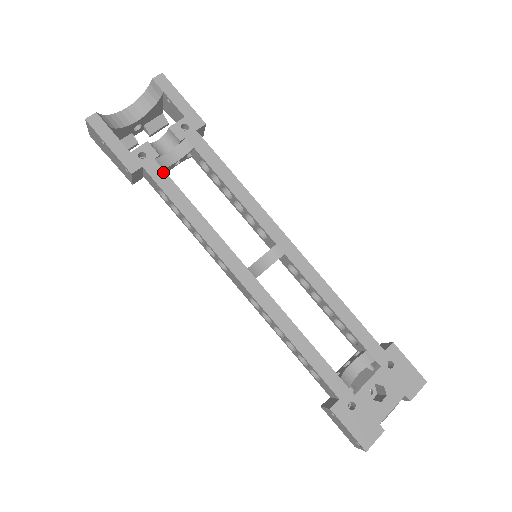
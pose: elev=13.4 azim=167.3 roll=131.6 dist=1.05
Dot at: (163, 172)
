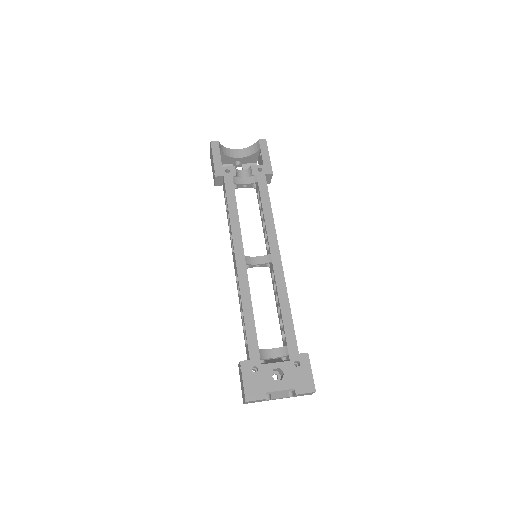
Dot at: (232, 184)
